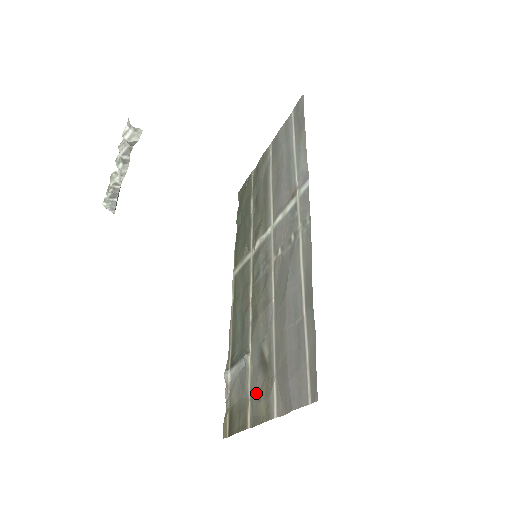
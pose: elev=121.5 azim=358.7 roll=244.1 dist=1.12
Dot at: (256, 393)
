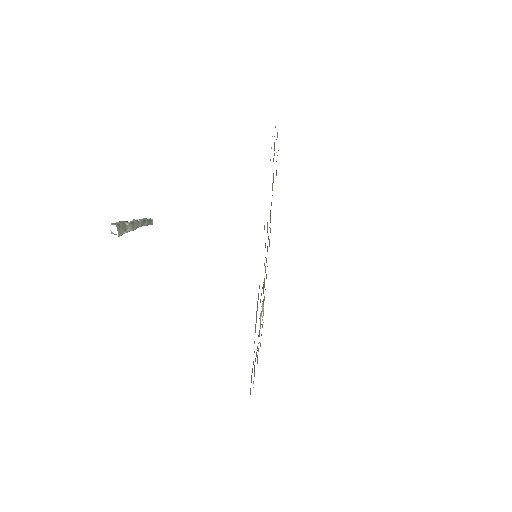
Dot at: occluded
